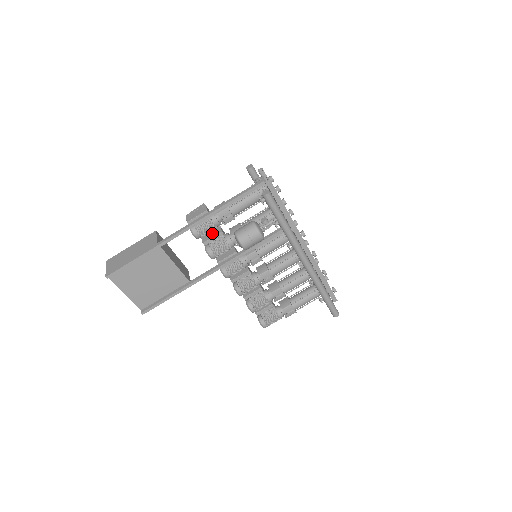
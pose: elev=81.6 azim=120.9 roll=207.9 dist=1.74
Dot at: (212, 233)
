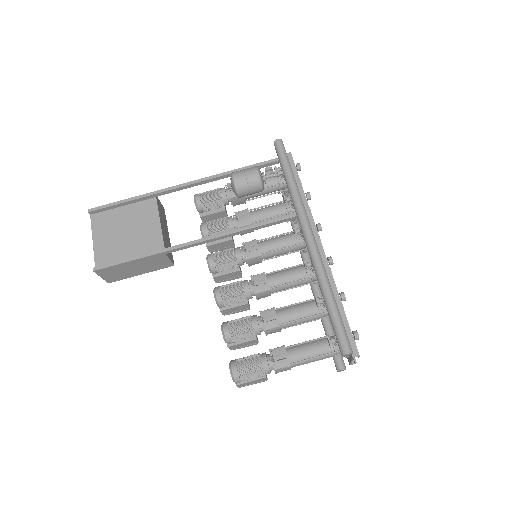
Dot at: occluded
